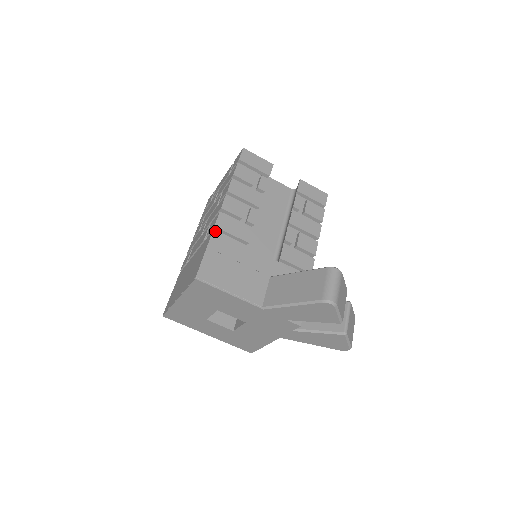
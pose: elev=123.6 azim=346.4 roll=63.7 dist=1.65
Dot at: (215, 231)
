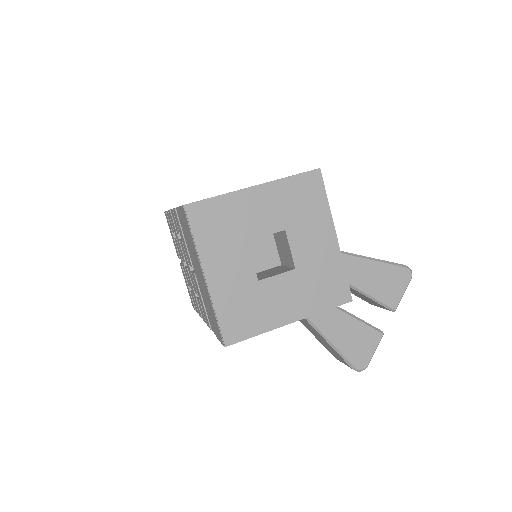
Dot at: occluded
